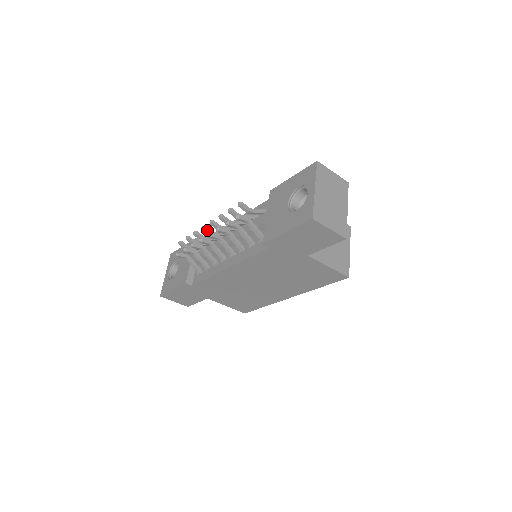
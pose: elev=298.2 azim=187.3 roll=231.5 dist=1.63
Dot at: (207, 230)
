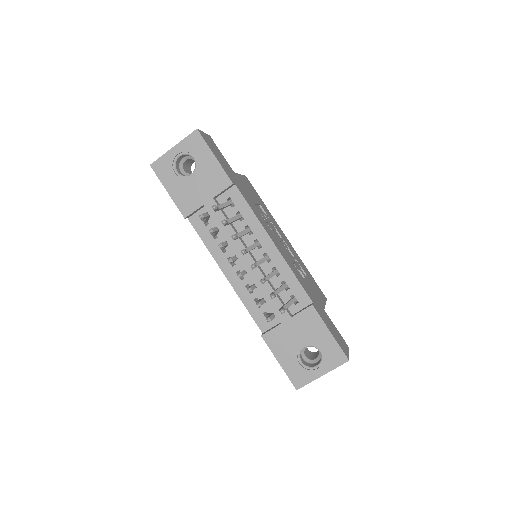
Dot at: occluded
